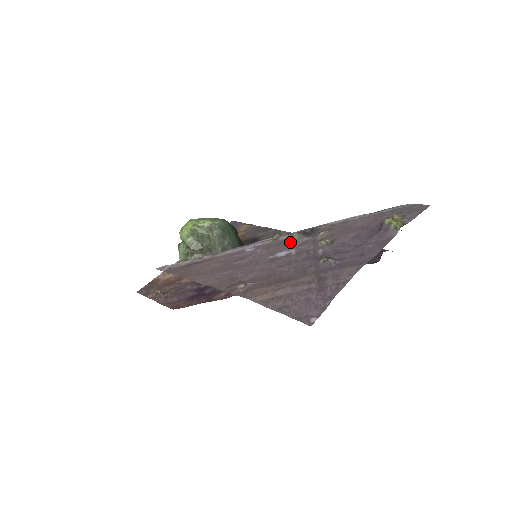
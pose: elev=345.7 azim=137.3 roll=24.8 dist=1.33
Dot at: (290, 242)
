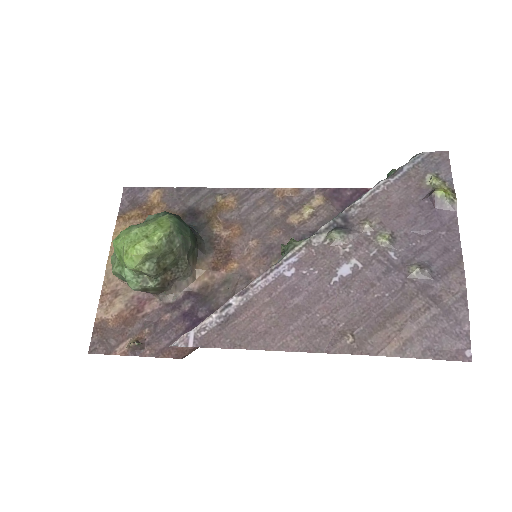
Dot at: (336, 247)
